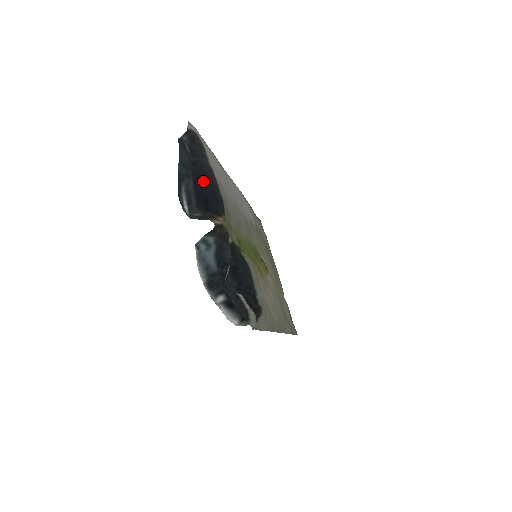
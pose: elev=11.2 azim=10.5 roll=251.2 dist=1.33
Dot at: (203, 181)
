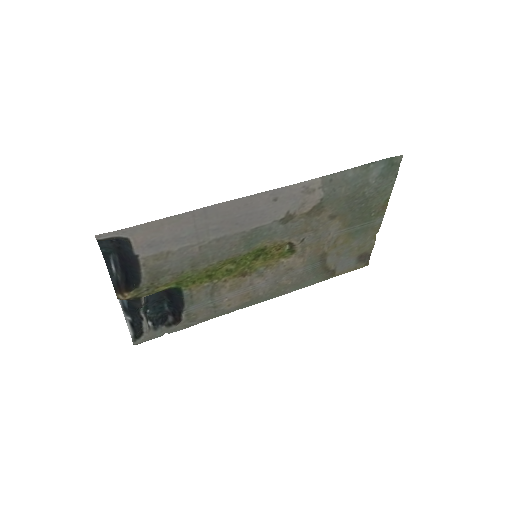
Dot at: (125, 262)
